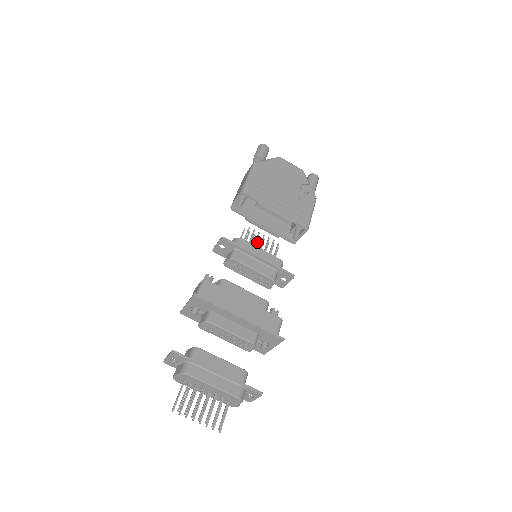
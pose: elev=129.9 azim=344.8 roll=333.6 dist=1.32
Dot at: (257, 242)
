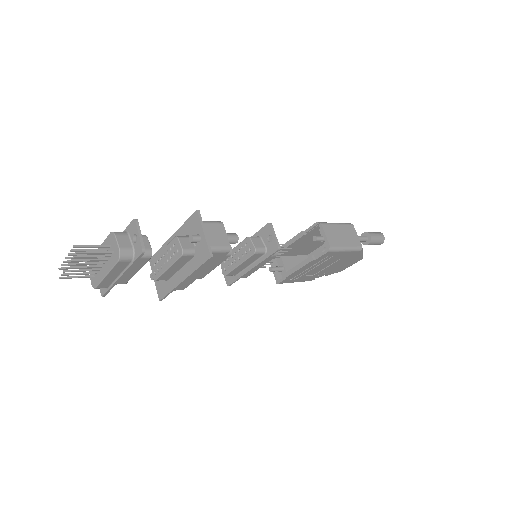
Dot at: occluded
